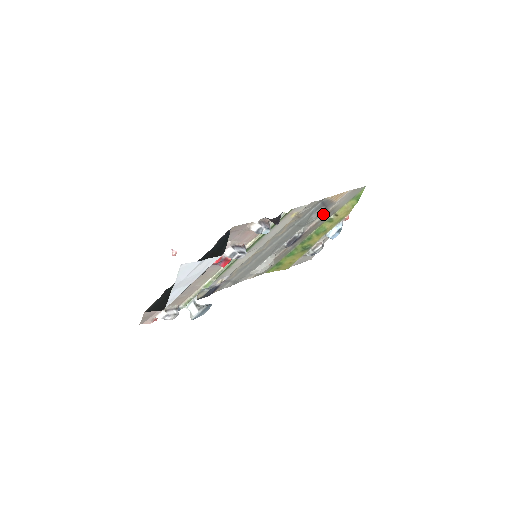
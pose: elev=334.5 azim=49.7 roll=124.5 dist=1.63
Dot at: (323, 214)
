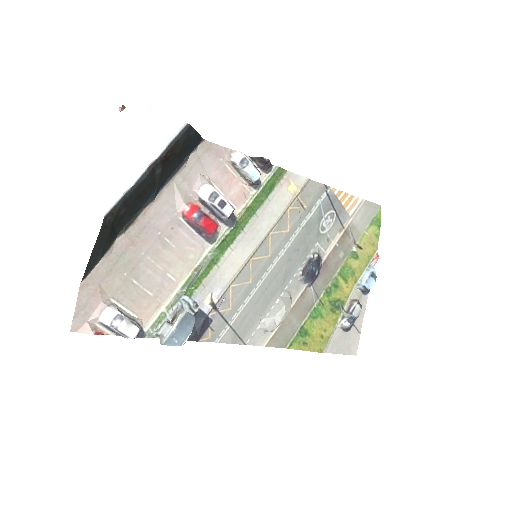
Dot at: (339, 233)
